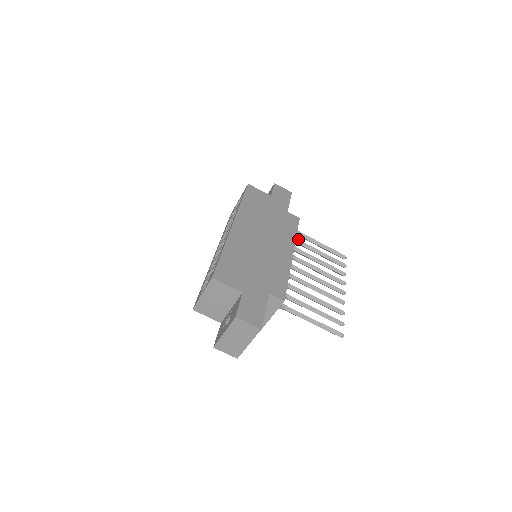
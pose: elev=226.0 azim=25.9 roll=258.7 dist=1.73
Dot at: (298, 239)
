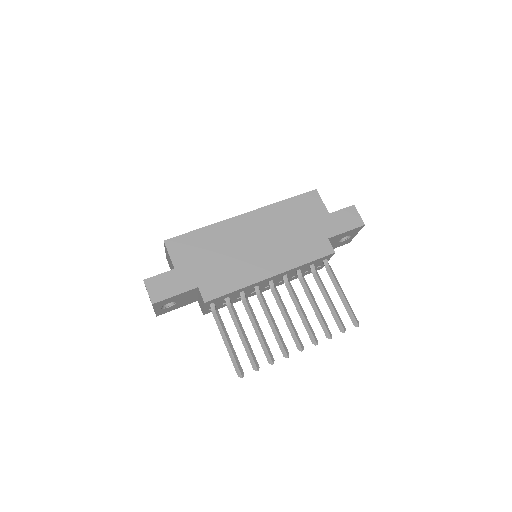
Dot at: (316, 270)
